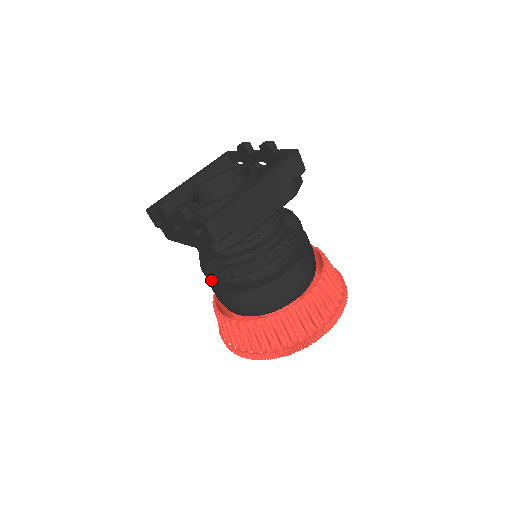
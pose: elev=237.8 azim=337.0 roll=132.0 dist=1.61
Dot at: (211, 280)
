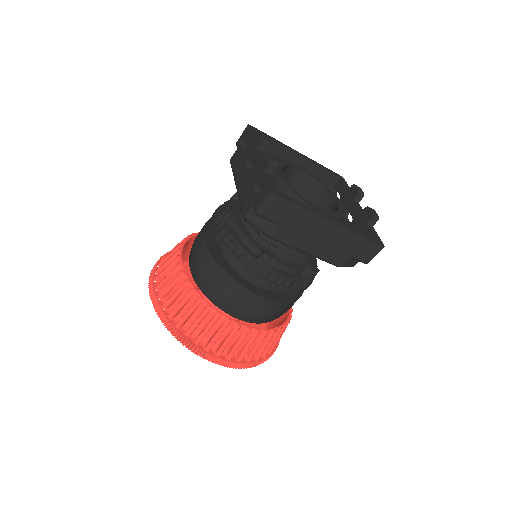
Dot at: (210, 224)
